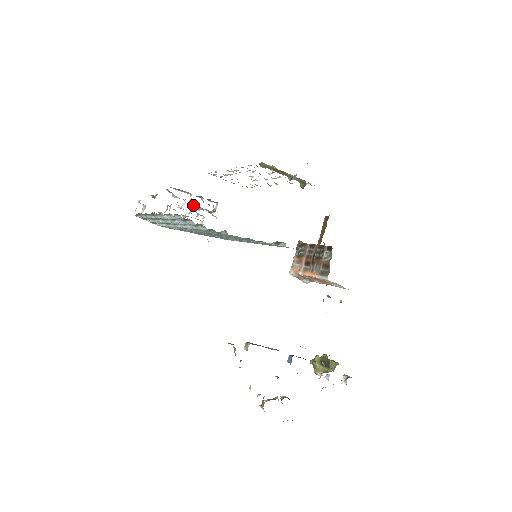
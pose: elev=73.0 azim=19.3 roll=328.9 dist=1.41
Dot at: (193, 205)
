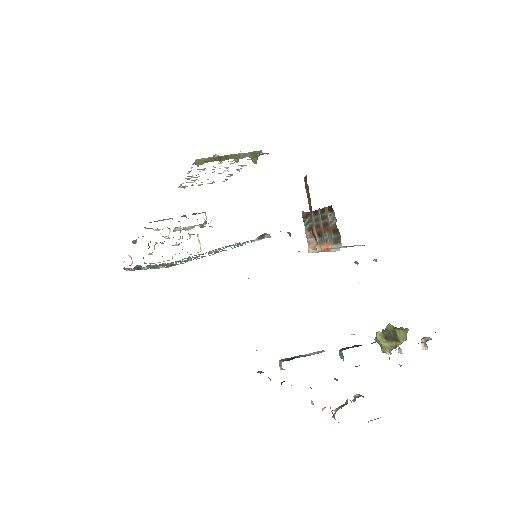
Dot at: (180, 228)
